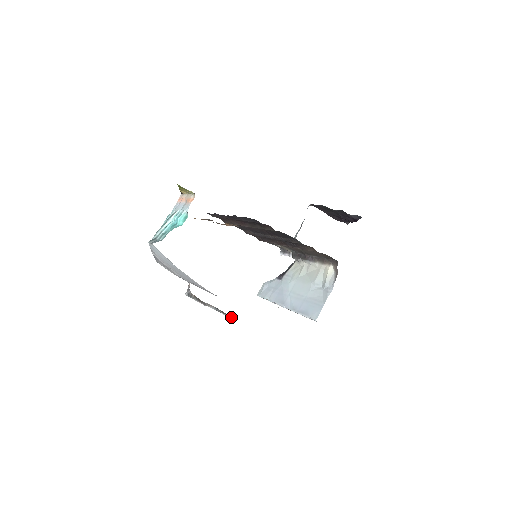
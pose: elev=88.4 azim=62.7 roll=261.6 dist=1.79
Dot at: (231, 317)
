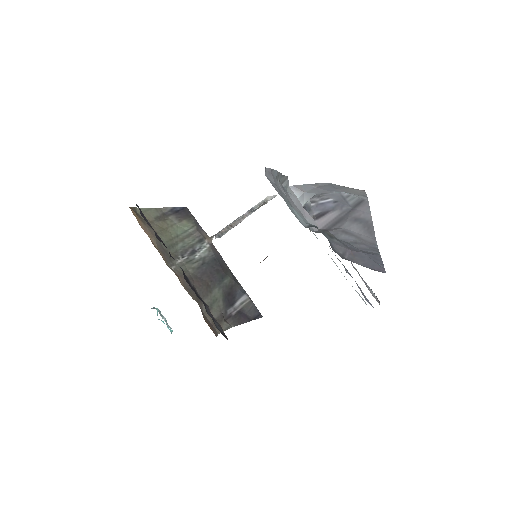
Dot at: (274, 196)
